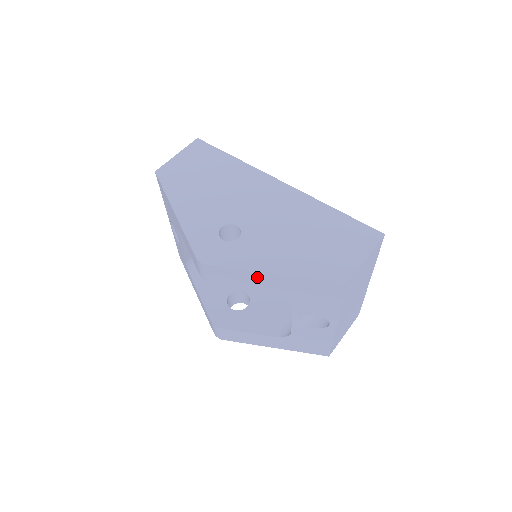
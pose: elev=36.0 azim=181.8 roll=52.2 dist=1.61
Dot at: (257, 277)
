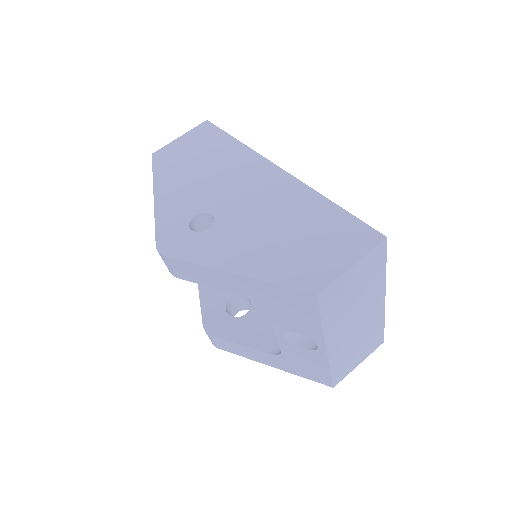
Dot at: (218, 276)
